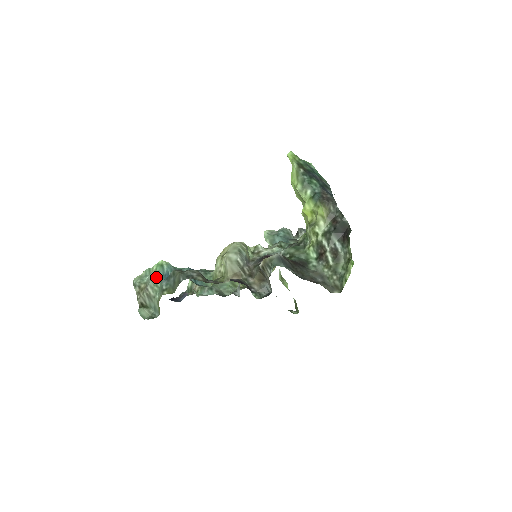
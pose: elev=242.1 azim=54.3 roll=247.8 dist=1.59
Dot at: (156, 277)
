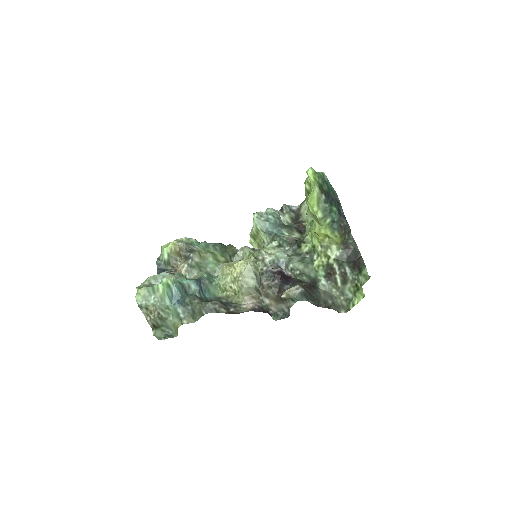
Dot at: (166, 300)
